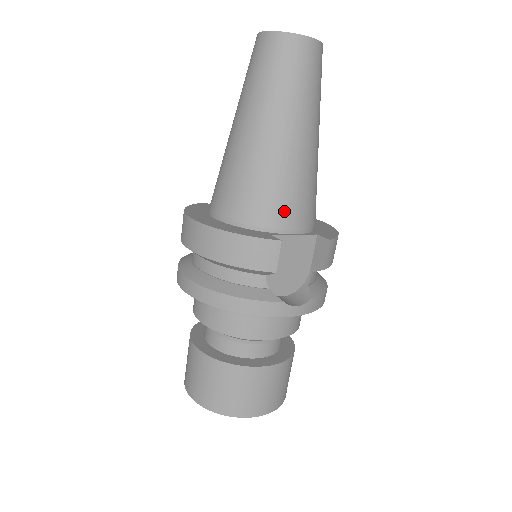
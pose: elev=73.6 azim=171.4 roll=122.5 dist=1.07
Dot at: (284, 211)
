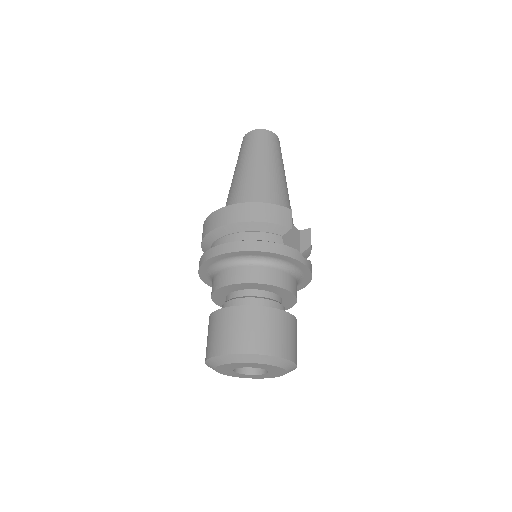
Dot at: occluded
